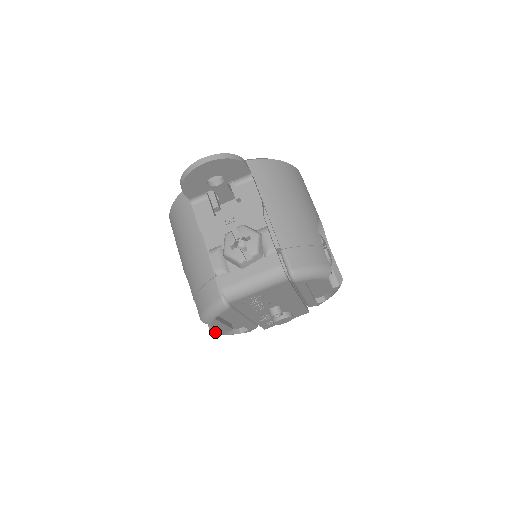
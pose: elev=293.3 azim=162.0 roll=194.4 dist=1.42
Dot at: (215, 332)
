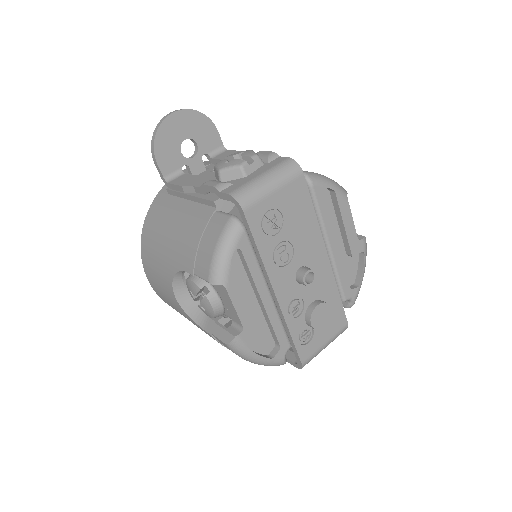
Dot at: (235, 335)
